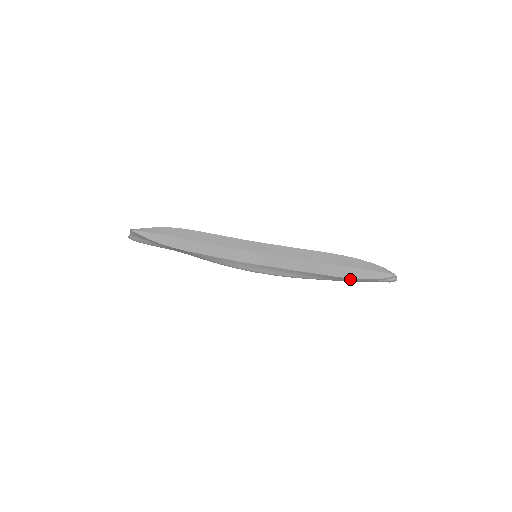
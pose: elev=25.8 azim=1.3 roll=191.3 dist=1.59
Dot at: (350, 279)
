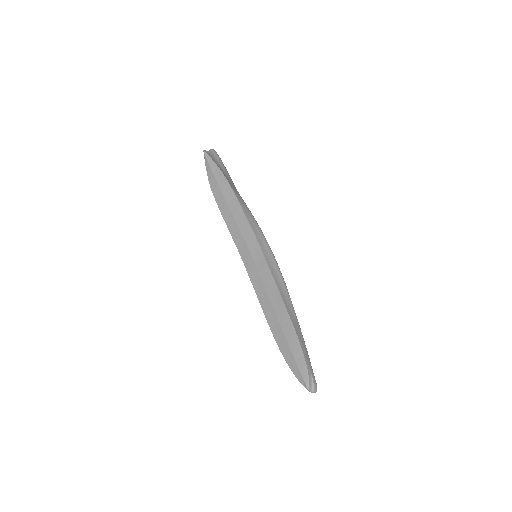
Dot at: (283, 350)
